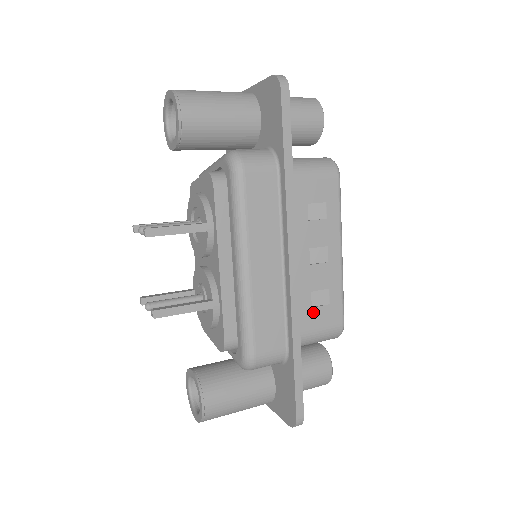
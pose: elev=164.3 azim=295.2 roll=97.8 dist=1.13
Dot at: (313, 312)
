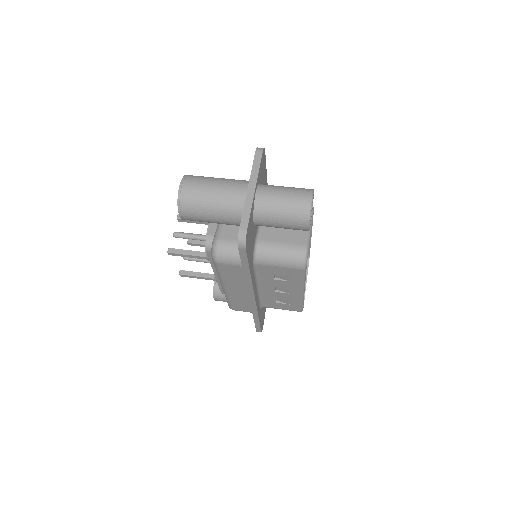
Dot at: (277, 304)
